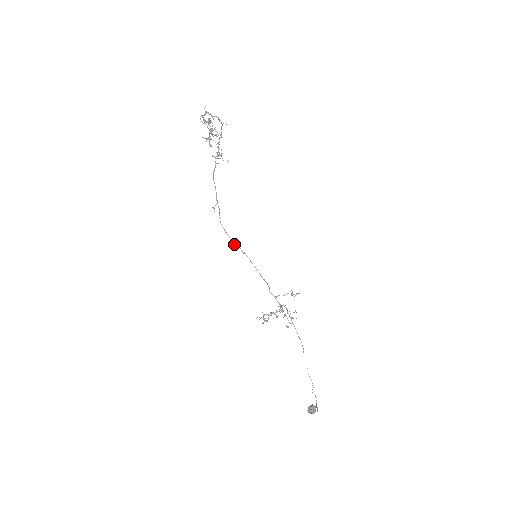
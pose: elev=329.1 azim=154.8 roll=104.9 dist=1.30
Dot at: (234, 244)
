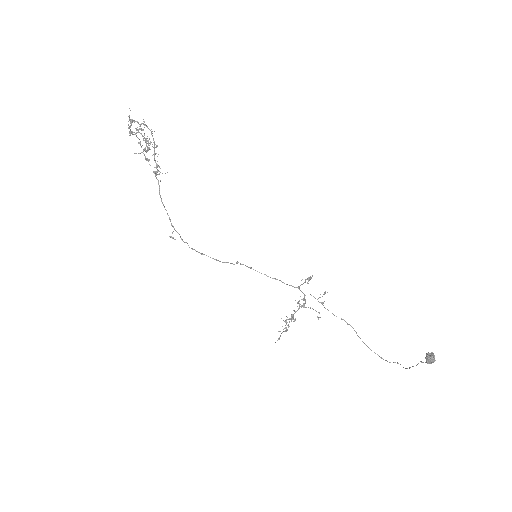
Dot at: occluded
